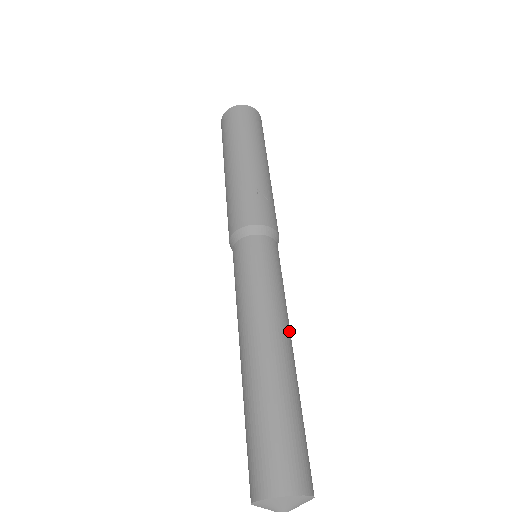
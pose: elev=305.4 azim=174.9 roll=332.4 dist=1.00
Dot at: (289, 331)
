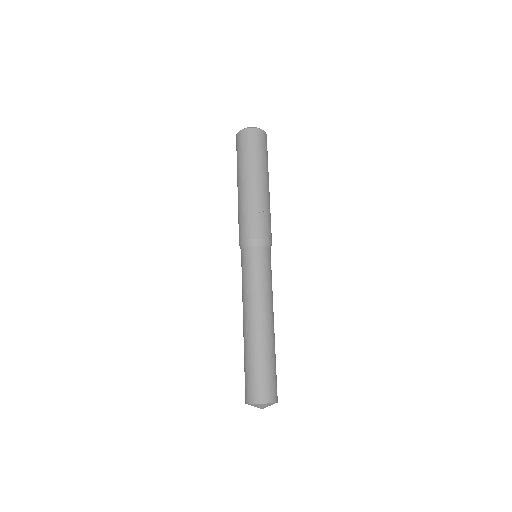
Dot at: (272, 311)
